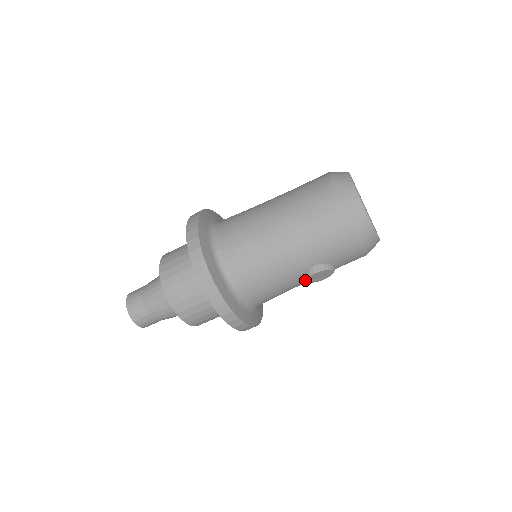
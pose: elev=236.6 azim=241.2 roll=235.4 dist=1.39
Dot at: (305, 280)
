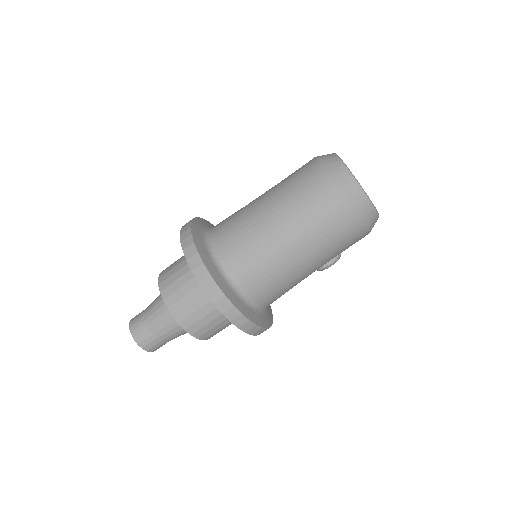
Dot at: occluded
